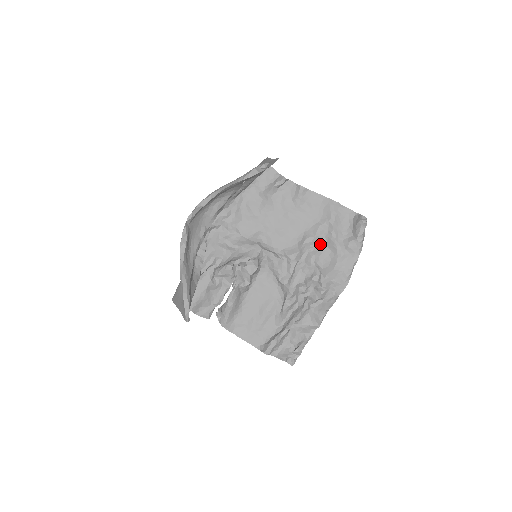
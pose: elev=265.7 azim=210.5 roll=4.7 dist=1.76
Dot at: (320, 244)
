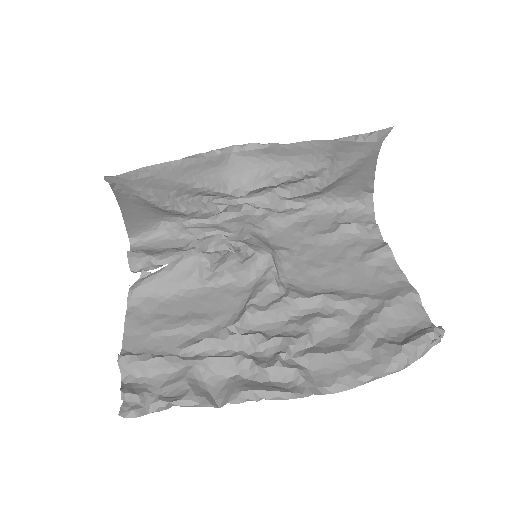
Dot at: (344, 315)
